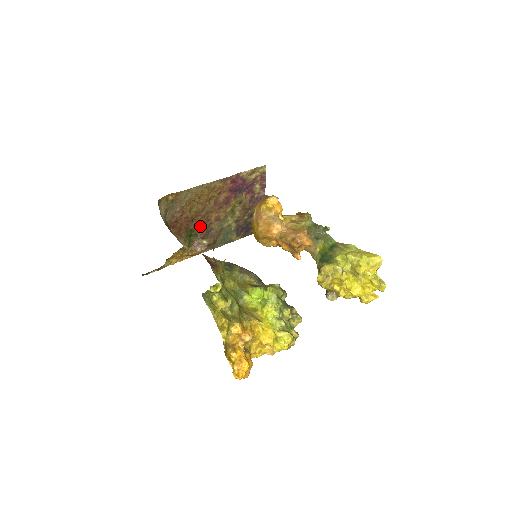
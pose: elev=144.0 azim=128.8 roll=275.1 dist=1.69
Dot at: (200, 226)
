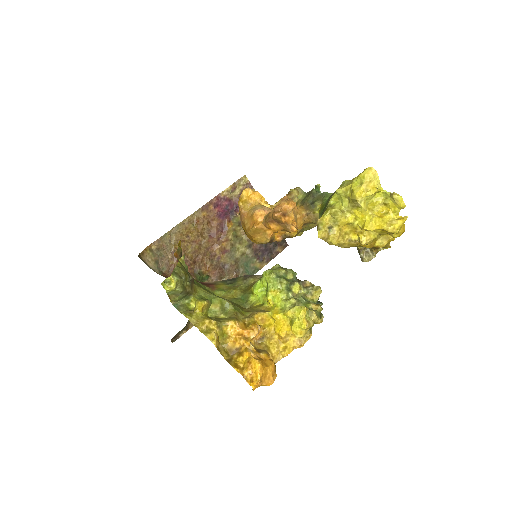
Dot at: (207, 266)
